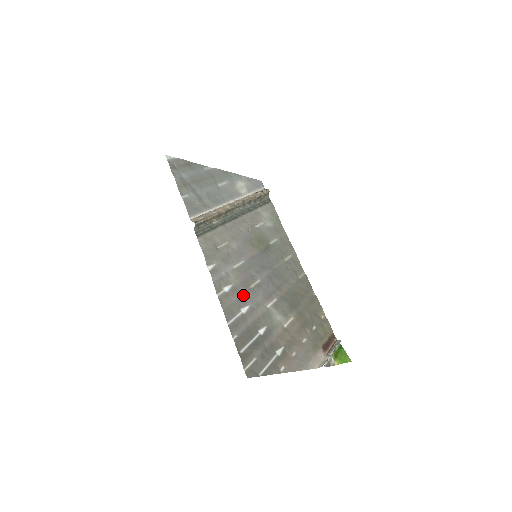
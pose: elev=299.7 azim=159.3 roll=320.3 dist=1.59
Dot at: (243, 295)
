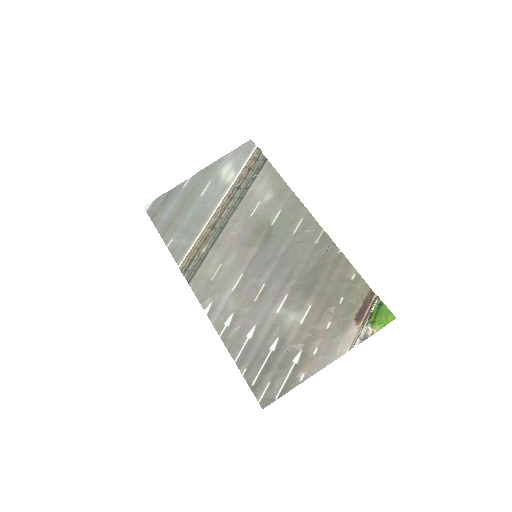
Dot at: (246, 318)
